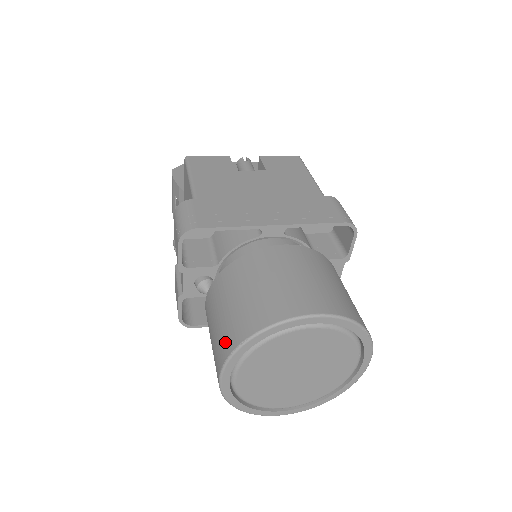
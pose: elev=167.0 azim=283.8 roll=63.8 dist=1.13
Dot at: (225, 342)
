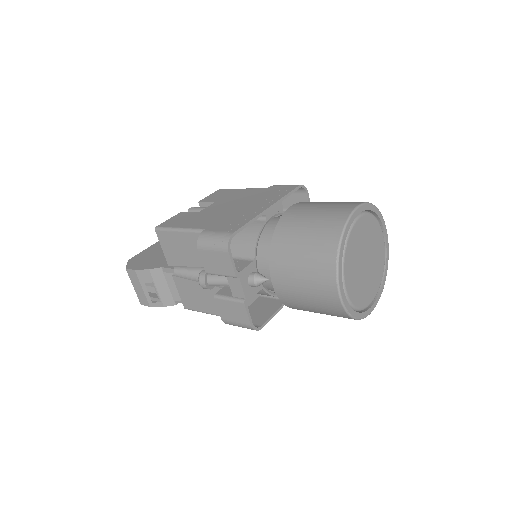
Dot at: (324, 265)
